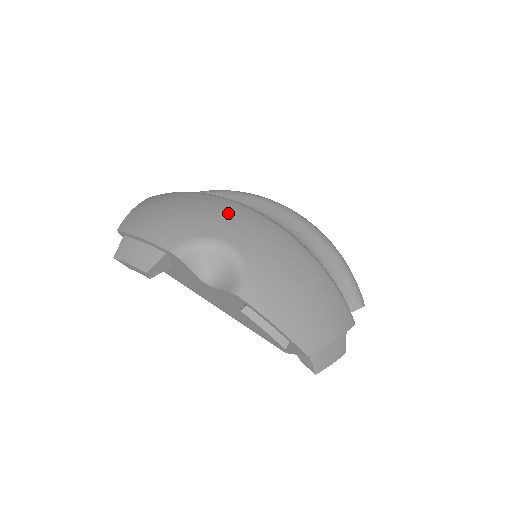
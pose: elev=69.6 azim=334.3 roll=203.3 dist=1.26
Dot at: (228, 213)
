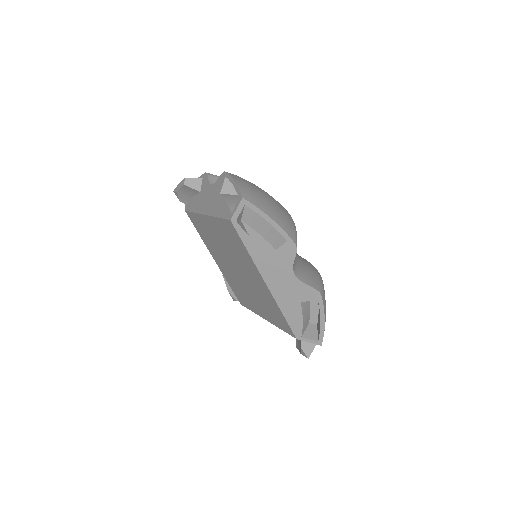
Dot at: occluded
